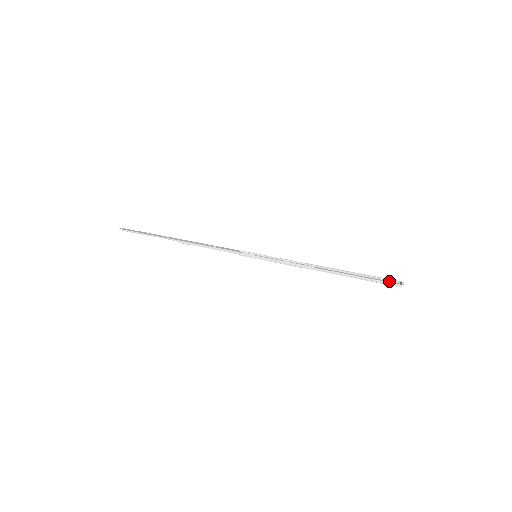
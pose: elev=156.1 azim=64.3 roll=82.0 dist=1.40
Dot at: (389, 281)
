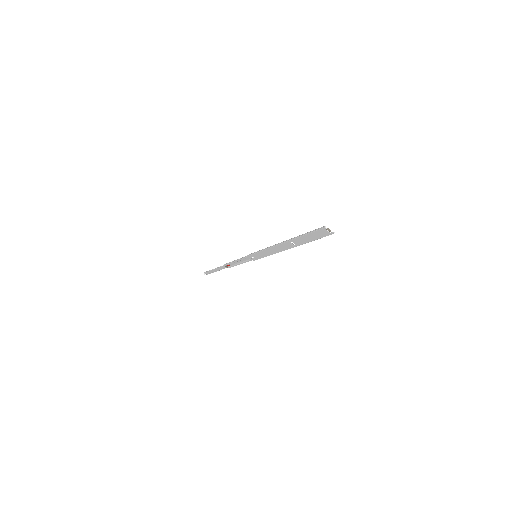
Dot at: (325, 236)
